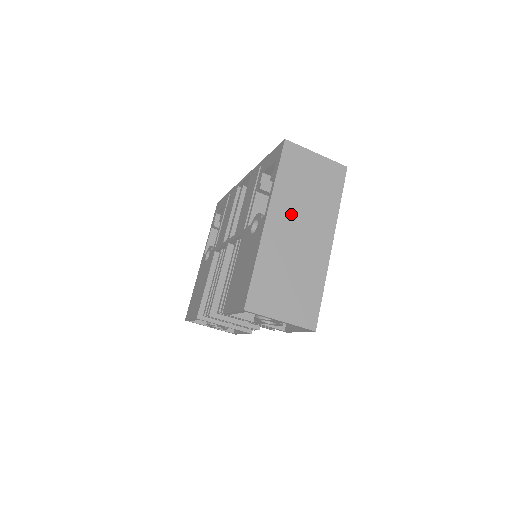
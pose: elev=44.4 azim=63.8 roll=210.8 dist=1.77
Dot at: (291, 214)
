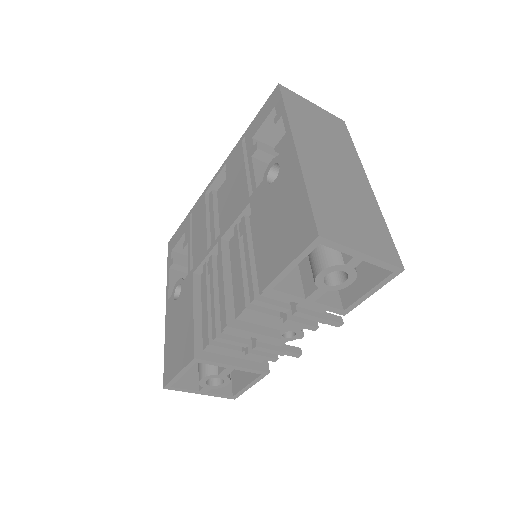
Dot at: (317, 147)
